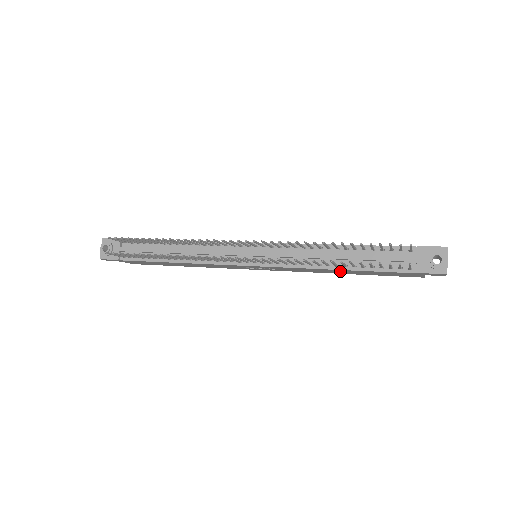
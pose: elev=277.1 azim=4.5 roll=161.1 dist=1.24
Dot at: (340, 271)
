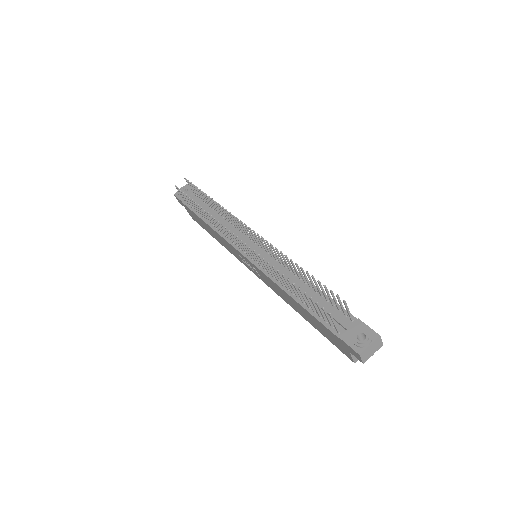
Dot at: (295, 304)
